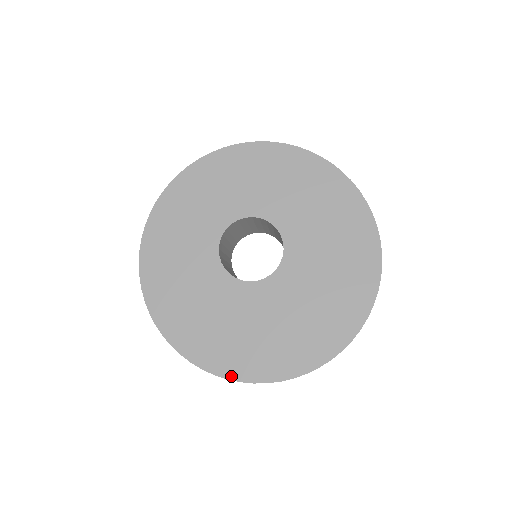
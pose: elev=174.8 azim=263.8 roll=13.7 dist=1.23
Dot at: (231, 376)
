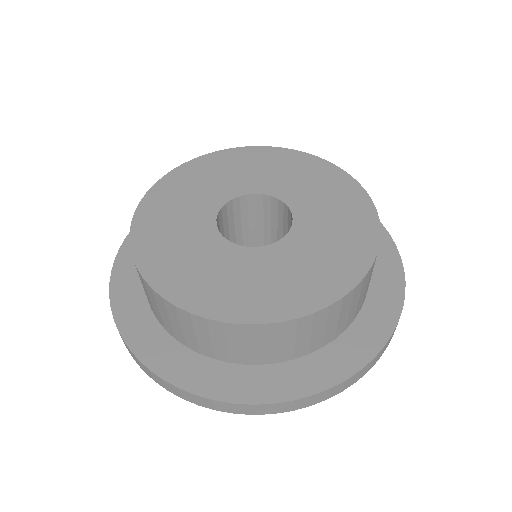
Dot at: (220, 396)
